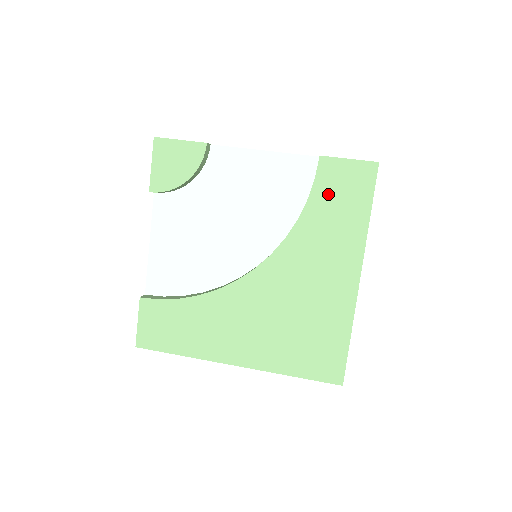
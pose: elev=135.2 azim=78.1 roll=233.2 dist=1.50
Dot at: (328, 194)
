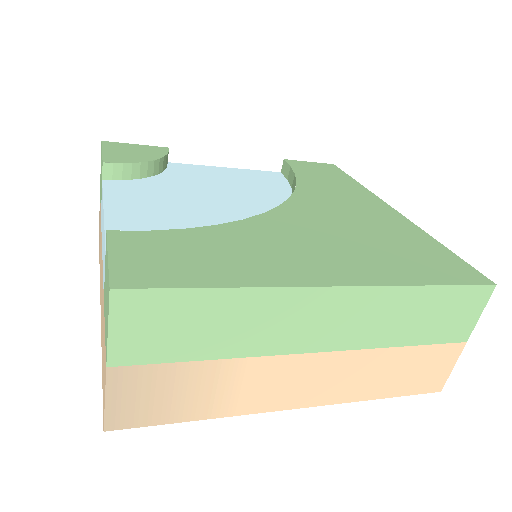
Dot at: (310, 173)
